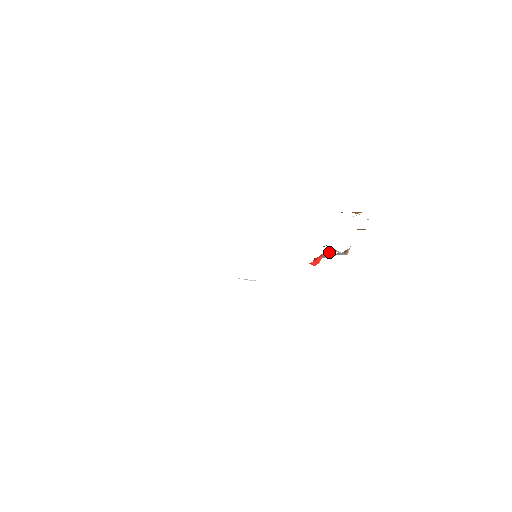
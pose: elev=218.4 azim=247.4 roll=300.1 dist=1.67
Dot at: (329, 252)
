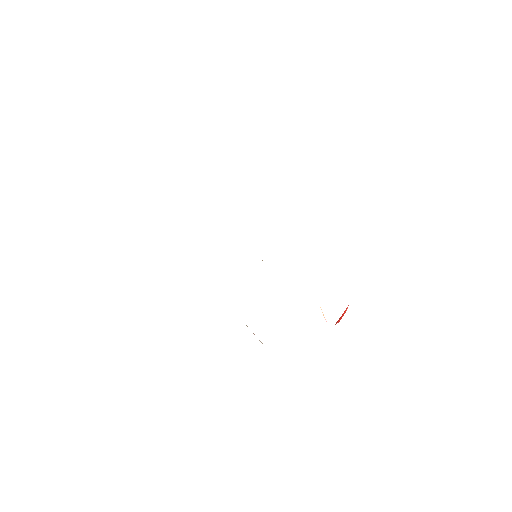
Dot at: occluded
